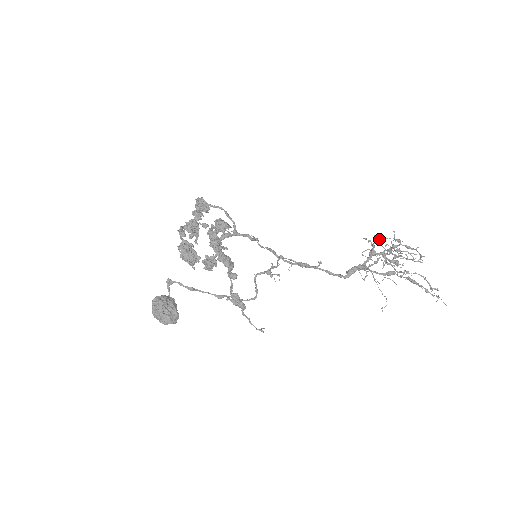
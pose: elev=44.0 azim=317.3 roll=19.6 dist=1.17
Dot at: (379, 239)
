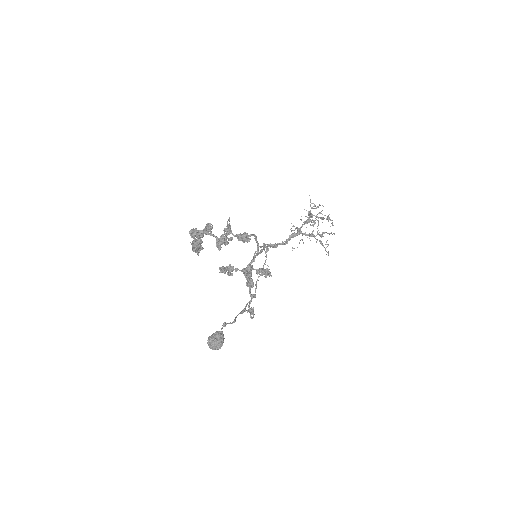
Dot at: occluded
